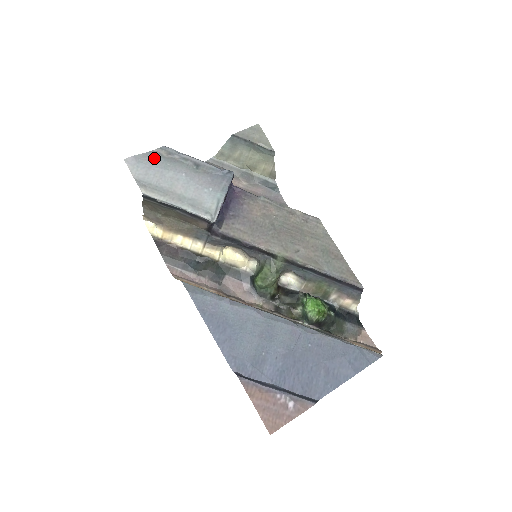
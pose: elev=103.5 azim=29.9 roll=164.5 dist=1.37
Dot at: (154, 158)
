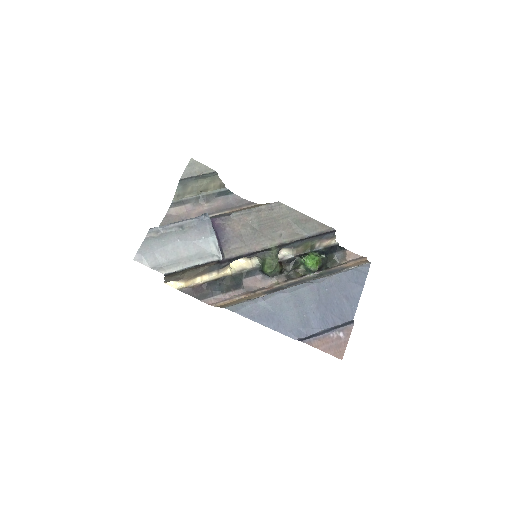
Dot at: (151, 243)
